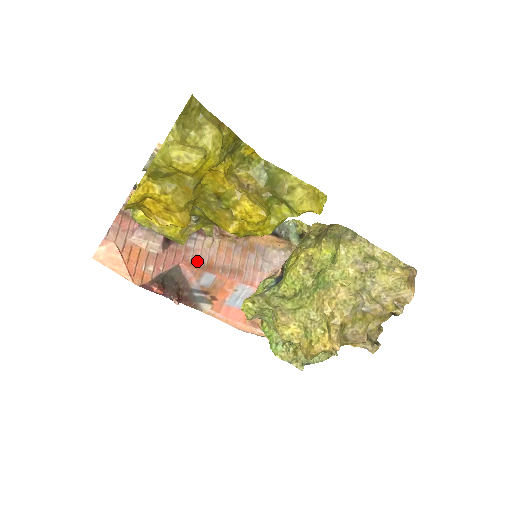
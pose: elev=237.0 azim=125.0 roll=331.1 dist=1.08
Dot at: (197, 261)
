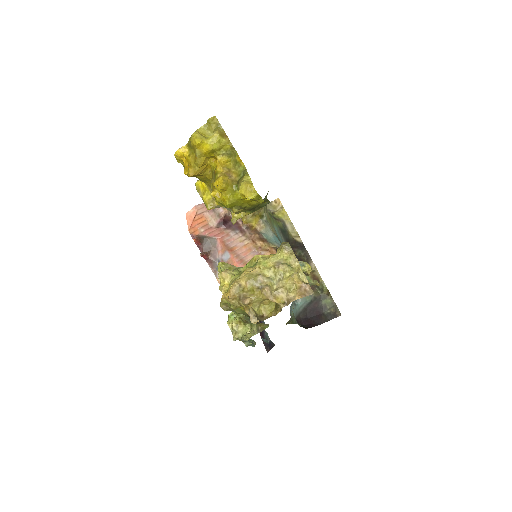
Dot at: (227, 243)
